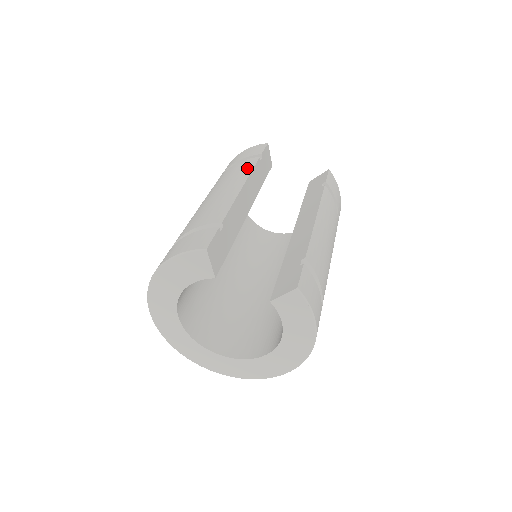
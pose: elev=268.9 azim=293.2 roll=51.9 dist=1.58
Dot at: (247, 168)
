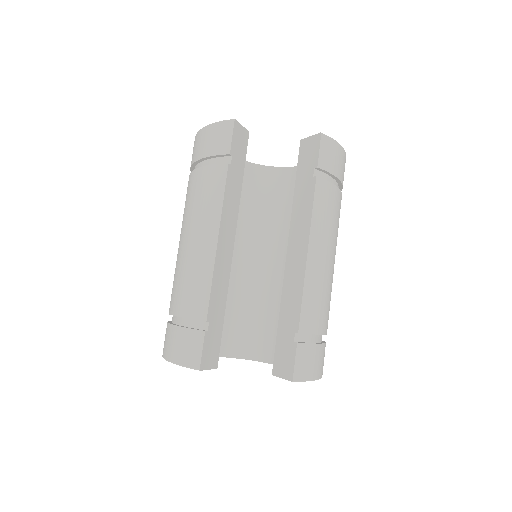
Dot at: (217, 194)
